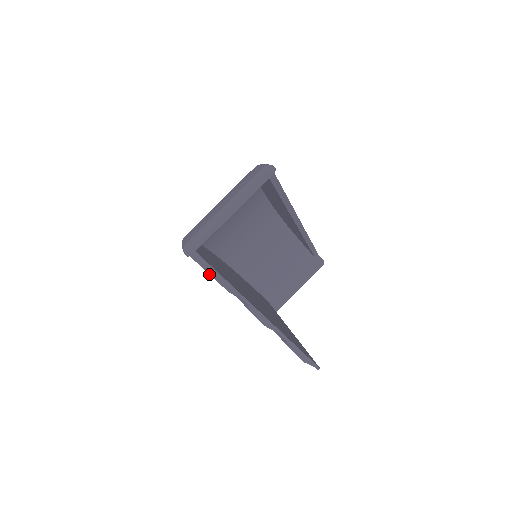
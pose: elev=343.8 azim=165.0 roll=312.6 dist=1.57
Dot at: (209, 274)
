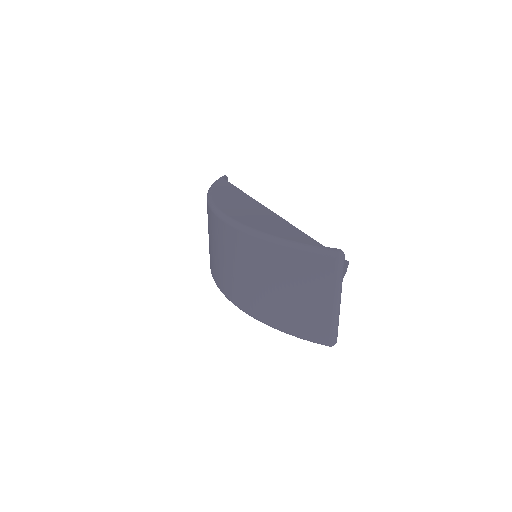
Dot at: occluded
